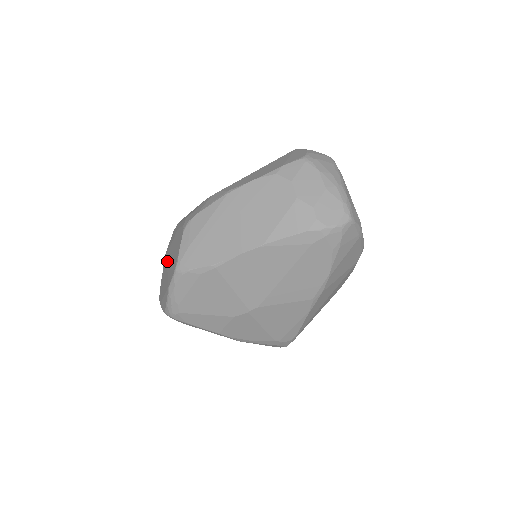
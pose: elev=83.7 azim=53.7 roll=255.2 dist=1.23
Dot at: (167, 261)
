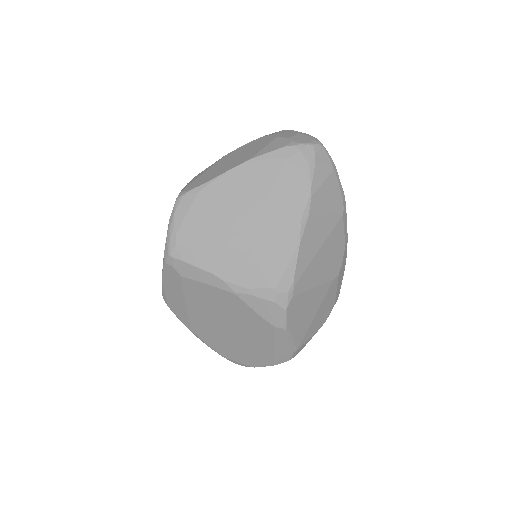
Dot at: occluded
